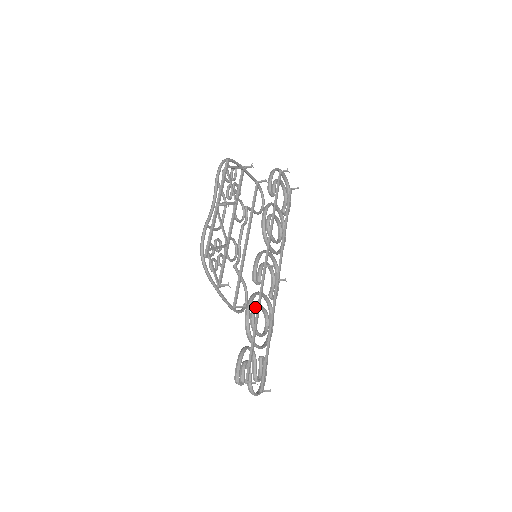
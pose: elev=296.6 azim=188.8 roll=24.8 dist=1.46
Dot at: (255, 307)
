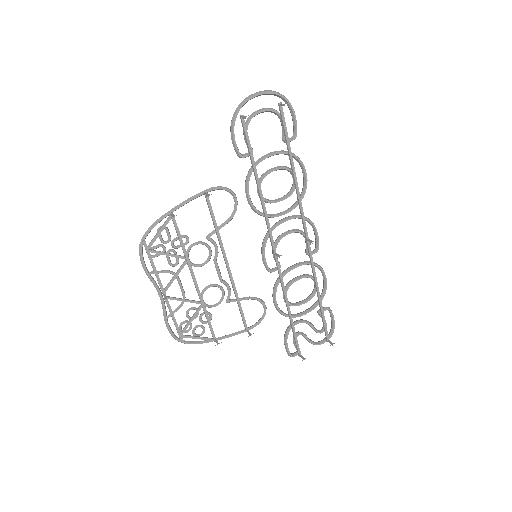
Dot at: occluded
